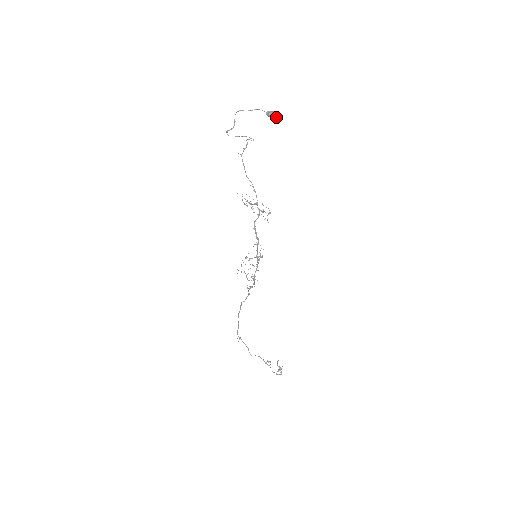
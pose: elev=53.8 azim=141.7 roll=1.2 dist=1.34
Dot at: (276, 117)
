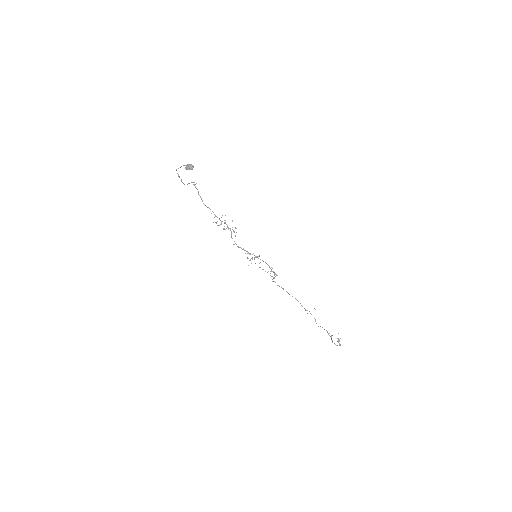
Dot at: (191, 168)
